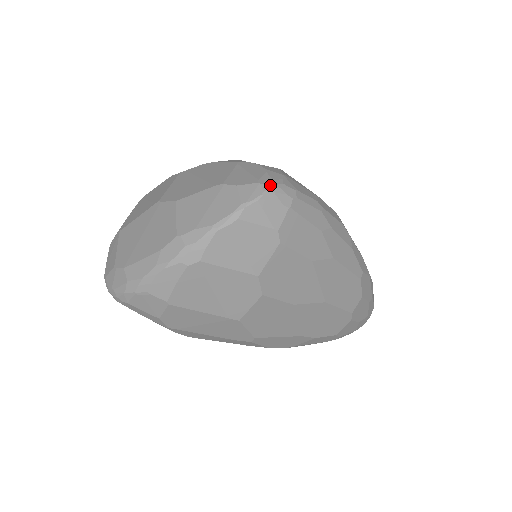
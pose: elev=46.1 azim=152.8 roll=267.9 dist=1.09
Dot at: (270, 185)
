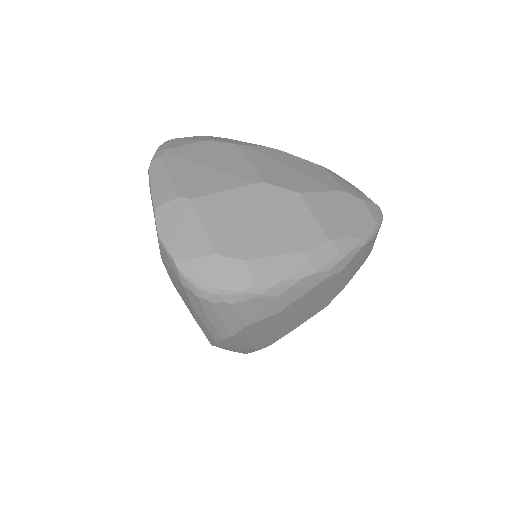
Dot at: occluded
